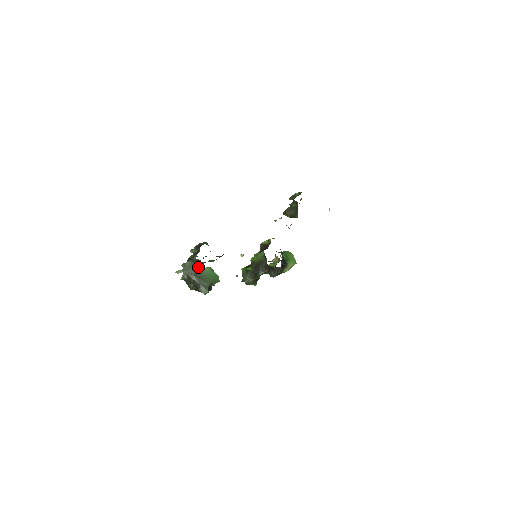
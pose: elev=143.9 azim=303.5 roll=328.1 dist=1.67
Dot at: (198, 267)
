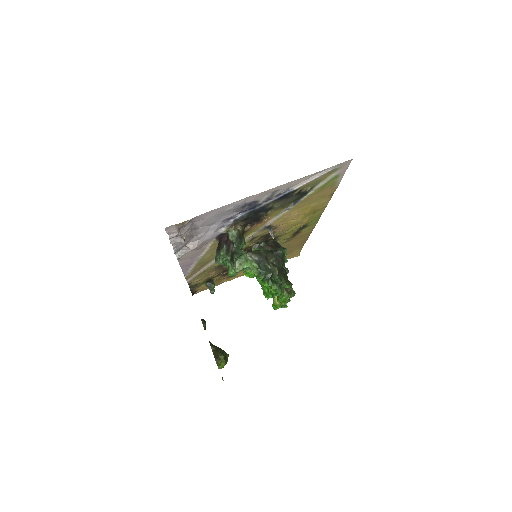
Dot at: occluded
